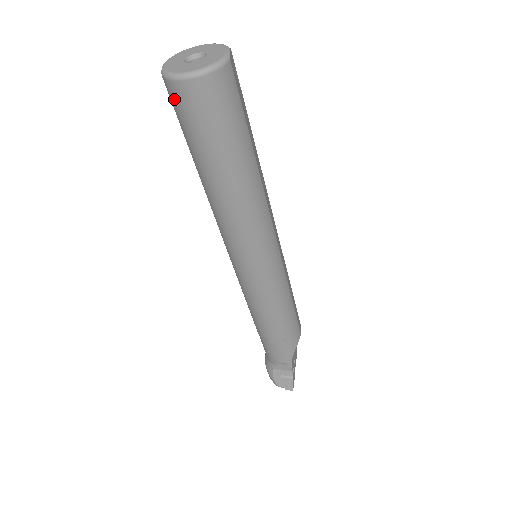
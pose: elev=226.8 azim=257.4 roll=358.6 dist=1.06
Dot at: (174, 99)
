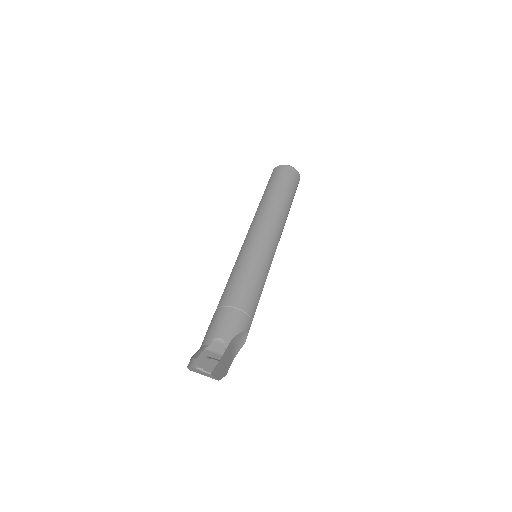
Dot at: (275, 171)
